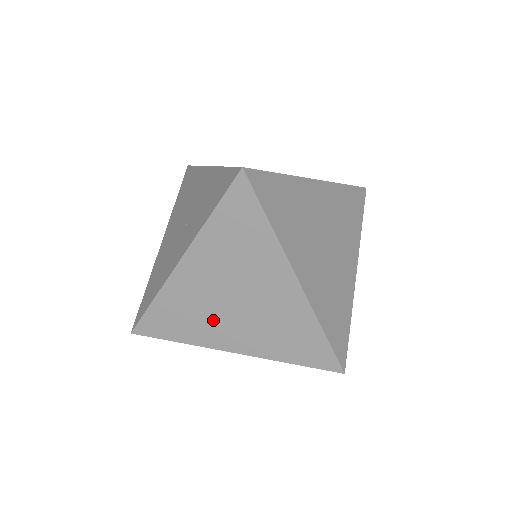
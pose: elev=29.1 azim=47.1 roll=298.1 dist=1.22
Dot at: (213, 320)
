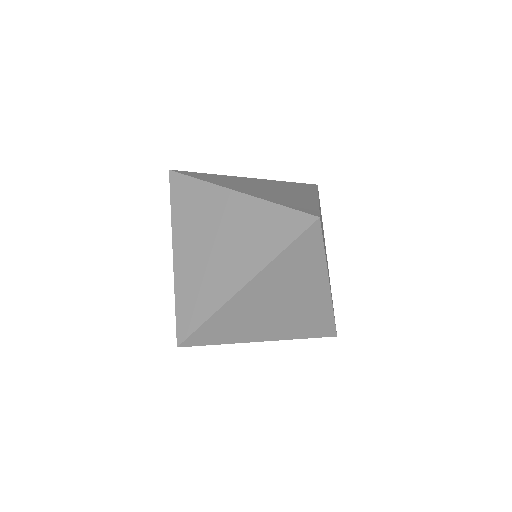
Dot at: (214, 274)
